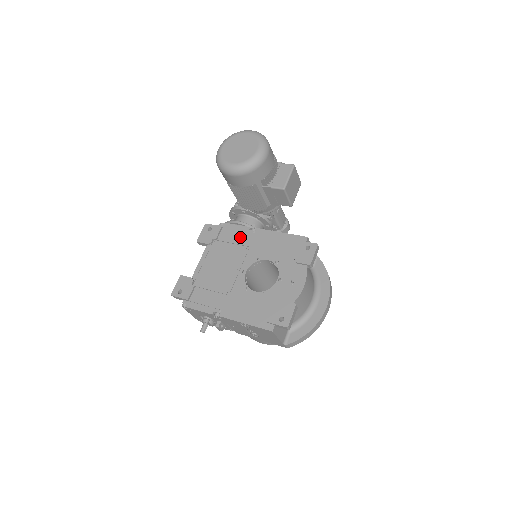
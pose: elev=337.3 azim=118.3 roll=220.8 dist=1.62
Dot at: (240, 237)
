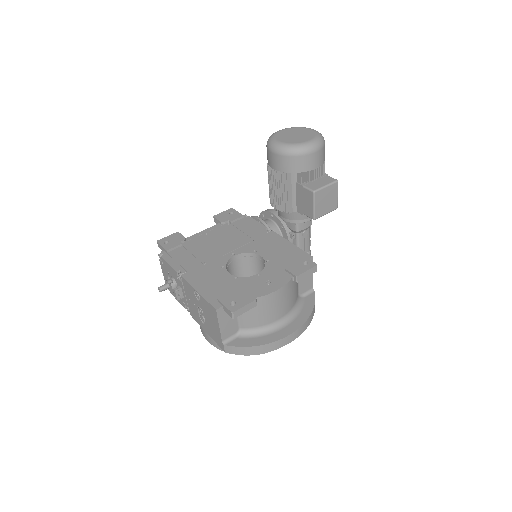
Dot at: (252, 230)
